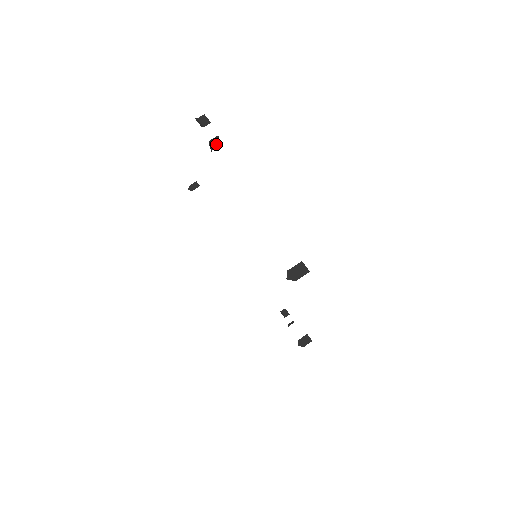
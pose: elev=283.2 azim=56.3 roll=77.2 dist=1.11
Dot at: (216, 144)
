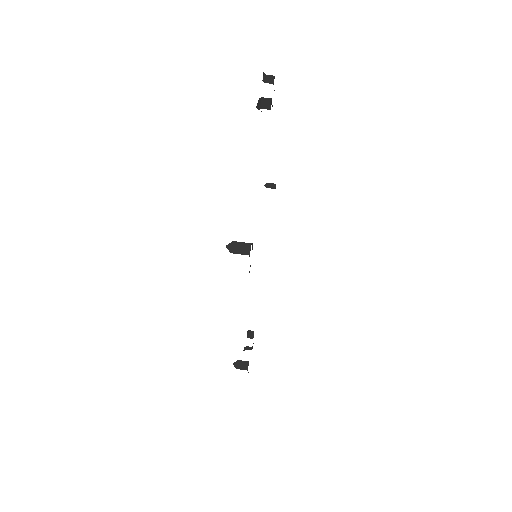
Dot at: (267, 106)
